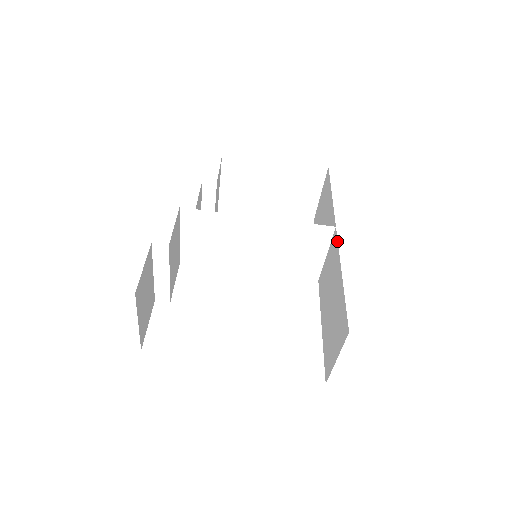
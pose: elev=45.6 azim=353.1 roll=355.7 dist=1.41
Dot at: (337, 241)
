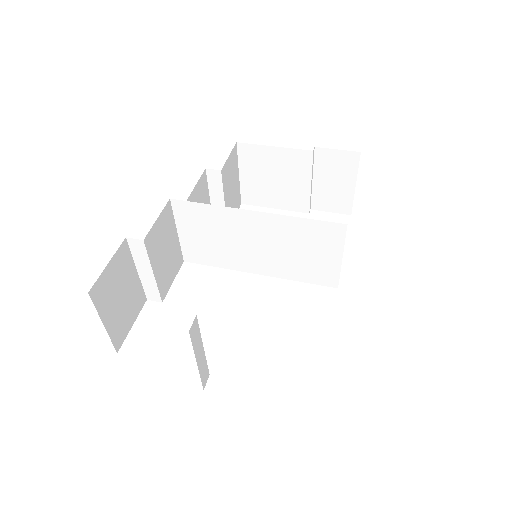
Dot at: occluded
